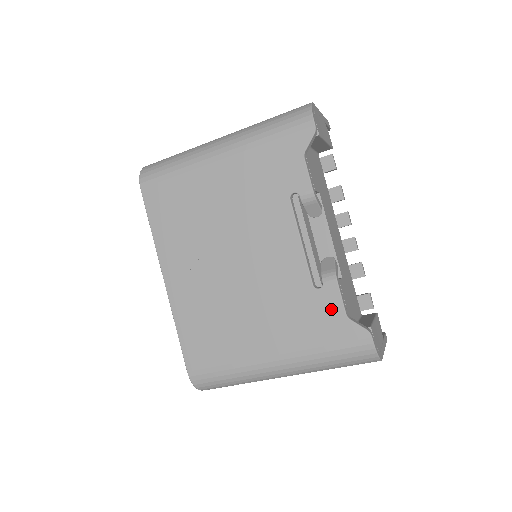
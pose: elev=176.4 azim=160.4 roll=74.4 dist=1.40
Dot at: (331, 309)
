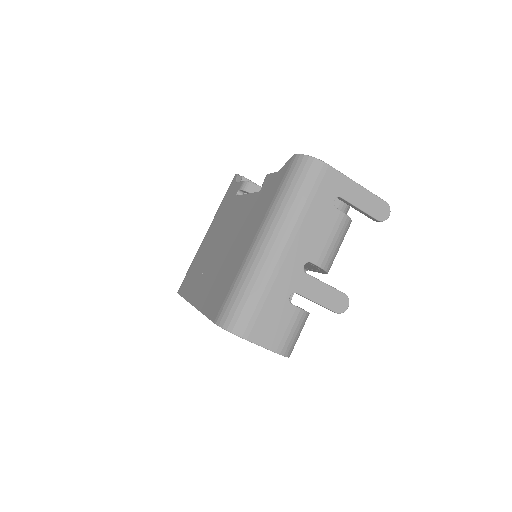
Dot at: (271, 182)
